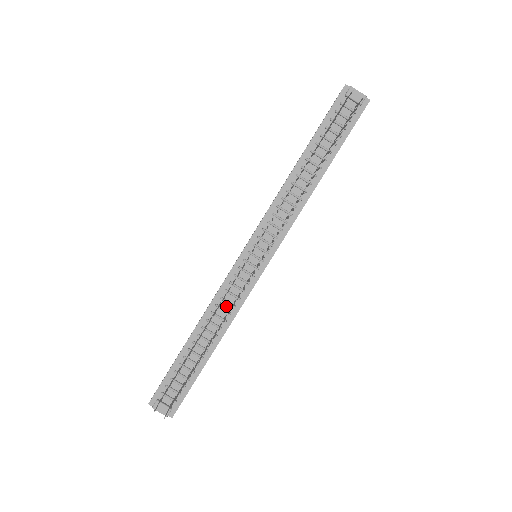
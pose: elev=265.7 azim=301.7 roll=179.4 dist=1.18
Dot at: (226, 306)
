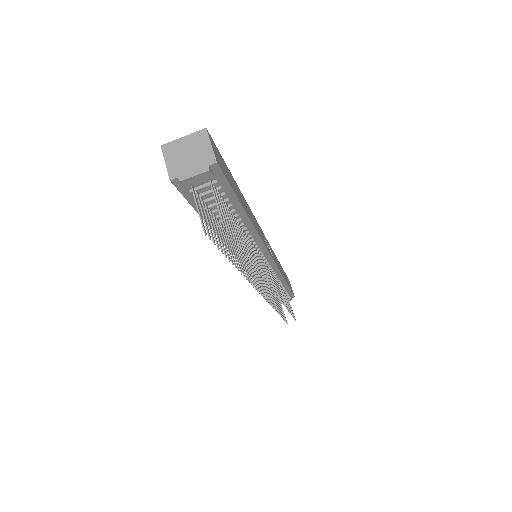
Dot at: occluded
